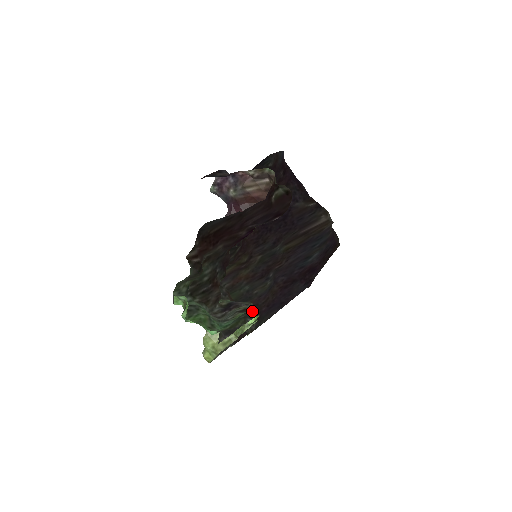
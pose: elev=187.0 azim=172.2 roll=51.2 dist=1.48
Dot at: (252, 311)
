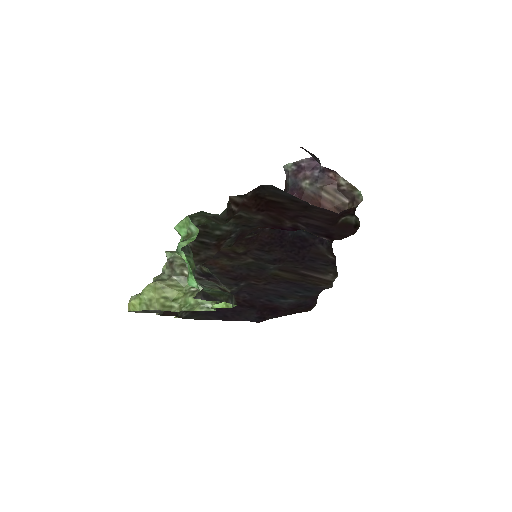
Dot at: occluded
